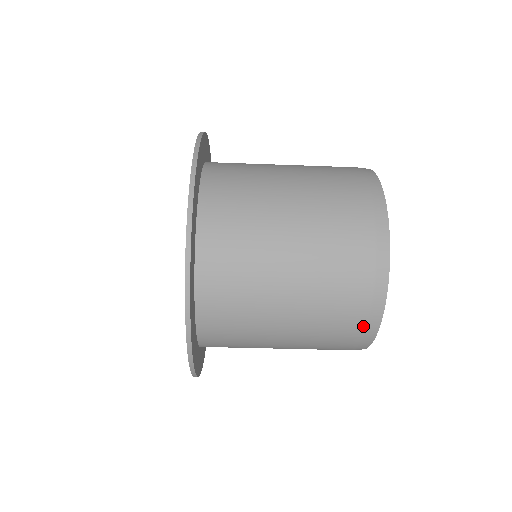
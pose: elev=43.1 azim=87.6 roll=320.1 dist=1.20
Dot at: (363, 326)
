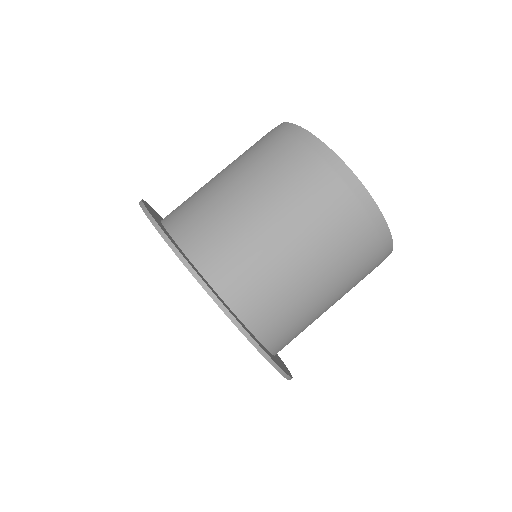
Dot at: (309, 151)
